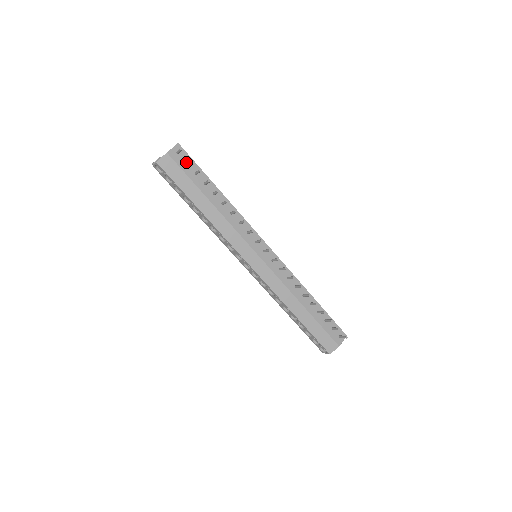
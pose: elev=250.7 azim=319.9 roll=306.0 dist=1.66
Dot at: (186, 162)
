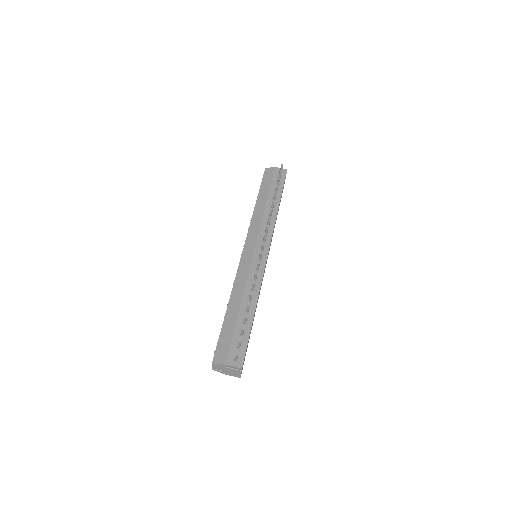
Dot at: (279, 176)
